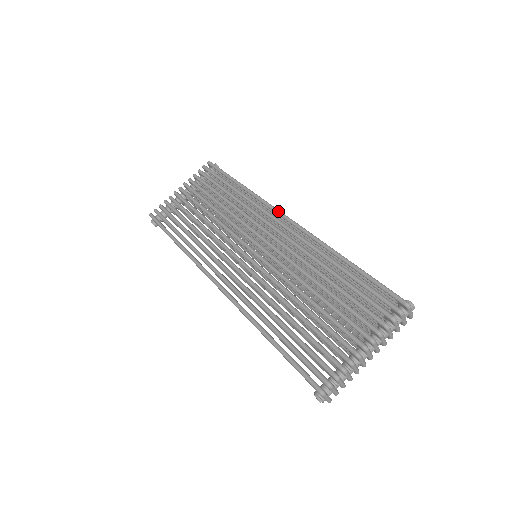
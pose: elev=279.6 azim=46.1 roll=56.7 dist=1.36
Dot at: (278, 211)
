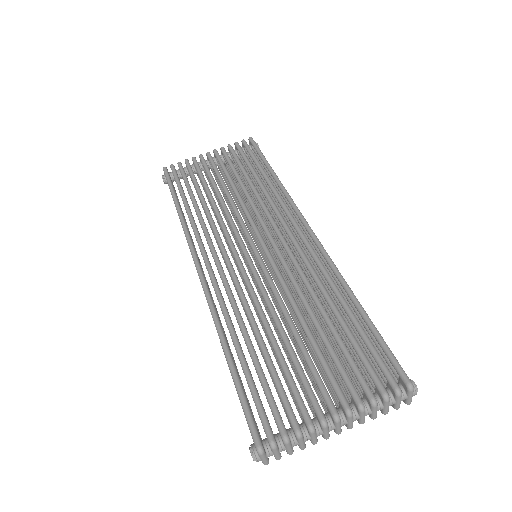
Dot at: (302, 216)
